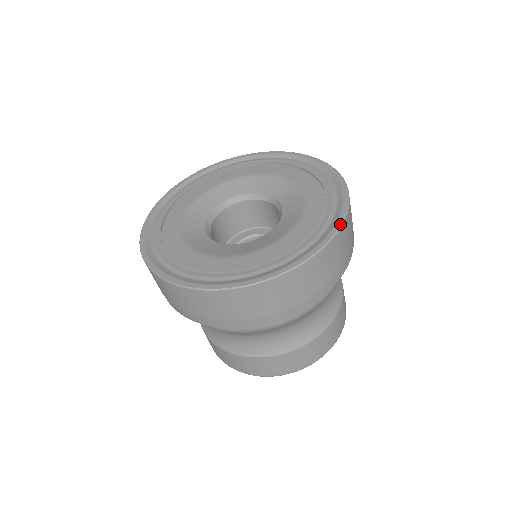
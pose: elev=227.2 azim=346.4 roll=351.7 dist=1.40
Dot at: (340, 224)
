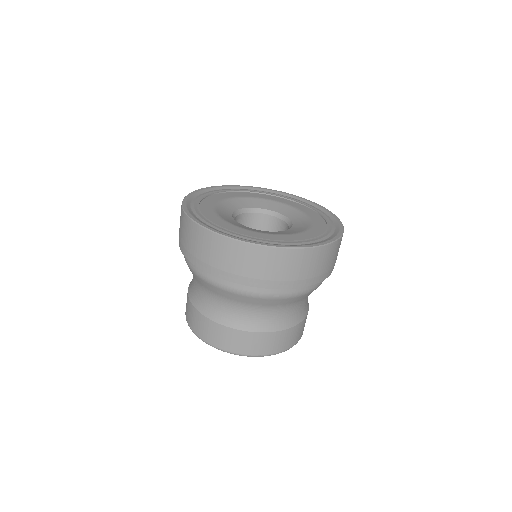
Dot at: (316, 245)
